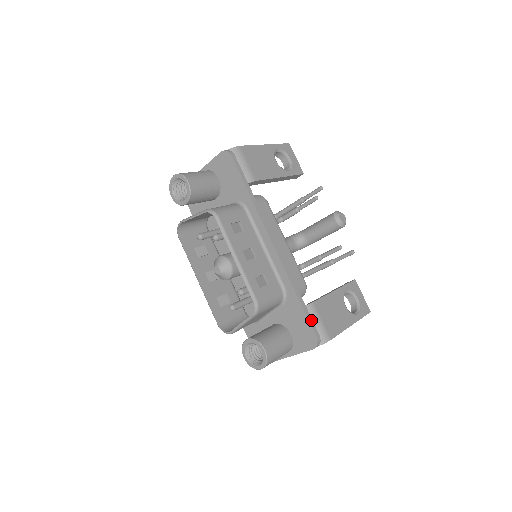
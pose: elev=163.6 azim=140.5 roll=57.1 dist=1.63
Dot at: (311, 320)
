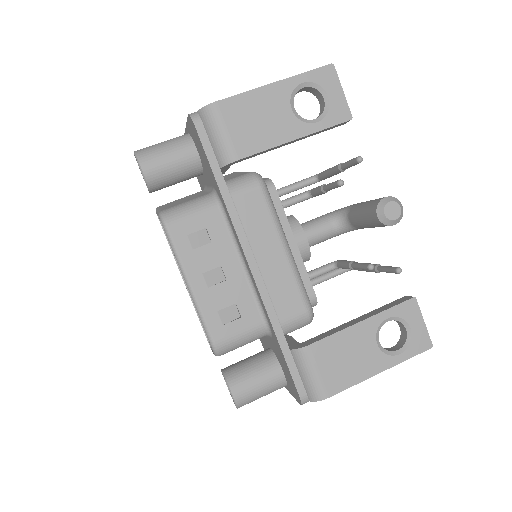
Dot at: (296, 373)
